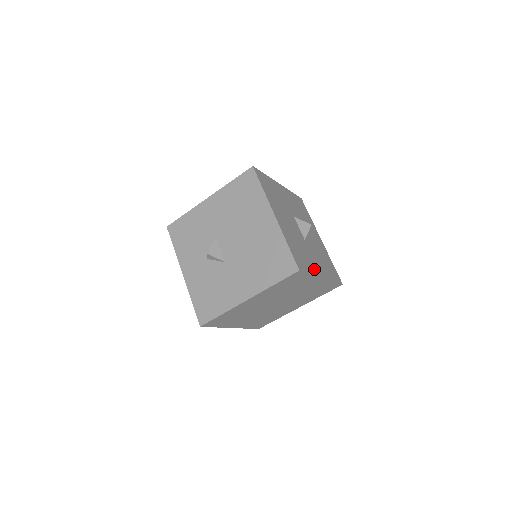
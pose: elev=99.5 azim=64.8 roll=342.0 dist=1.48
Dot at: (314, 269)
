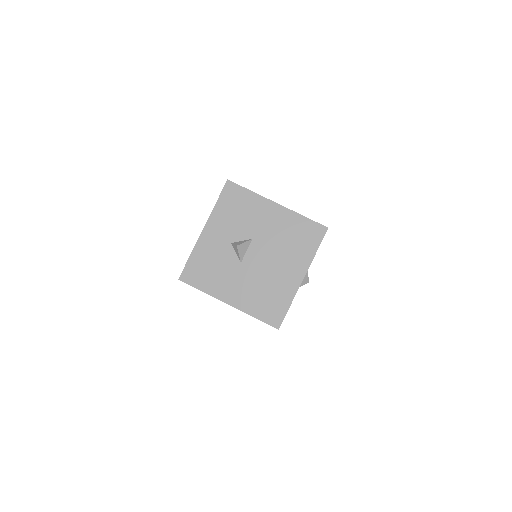
Dot at: occluded
